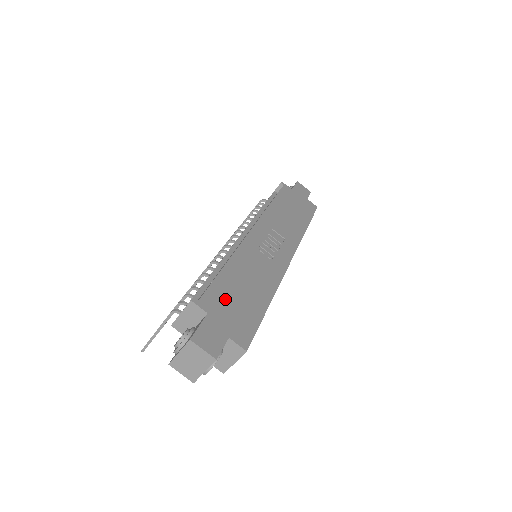
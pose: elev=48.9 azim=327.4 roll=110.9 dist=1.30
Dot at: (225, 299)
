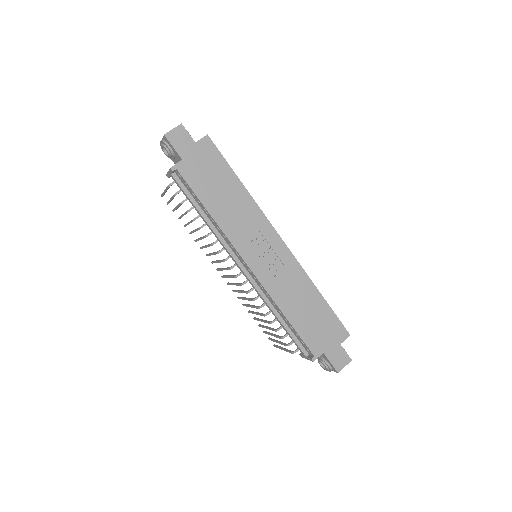
Dot at: (314, 333)
